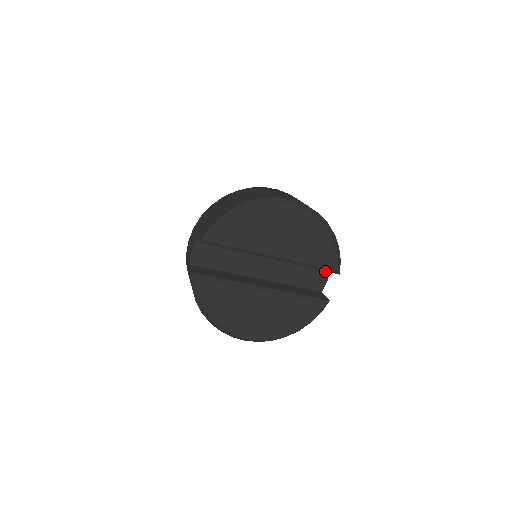
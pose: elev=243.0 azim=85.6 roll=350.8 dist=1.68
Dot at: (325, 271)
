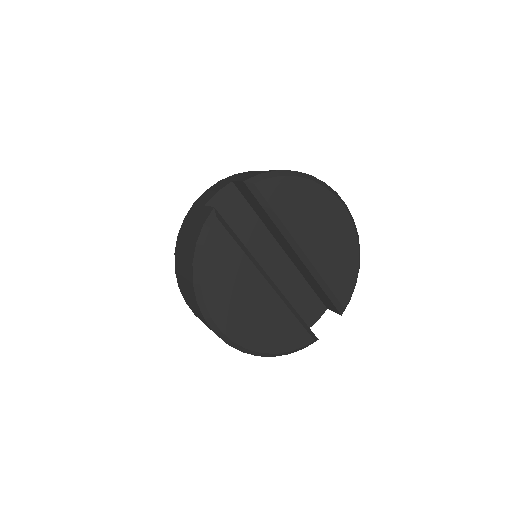
Dot at: (320, 309)
